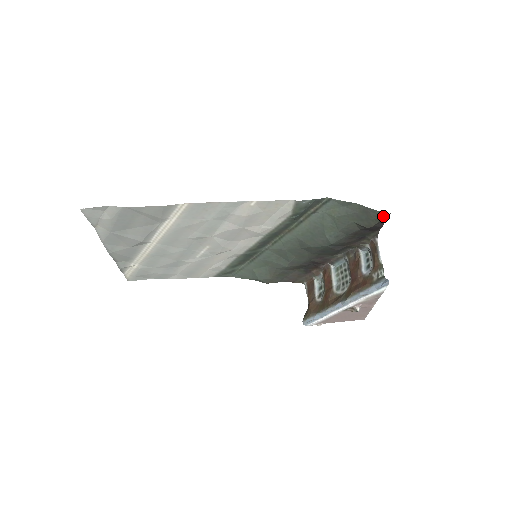
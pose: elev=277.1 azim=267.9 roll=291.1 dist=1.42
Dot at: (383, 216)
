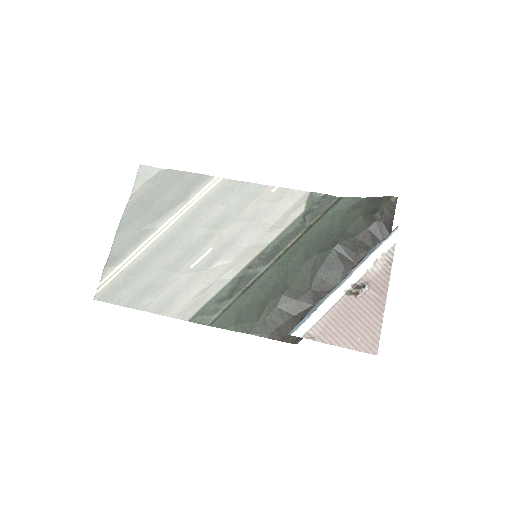
Dot at: (388, 201)
